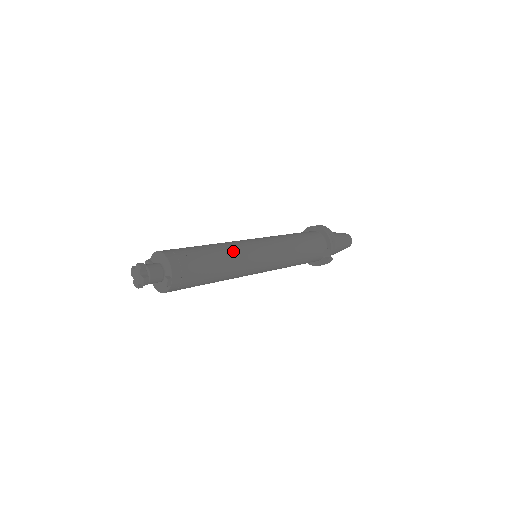
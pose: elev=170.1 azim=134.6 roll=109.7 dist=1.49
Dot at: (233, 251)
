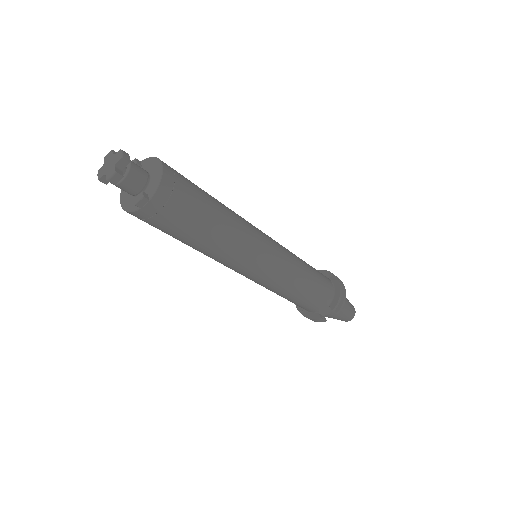
Dot at: (240, 229)
